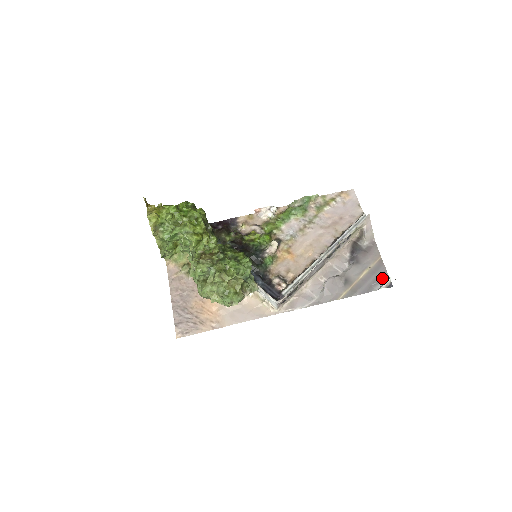
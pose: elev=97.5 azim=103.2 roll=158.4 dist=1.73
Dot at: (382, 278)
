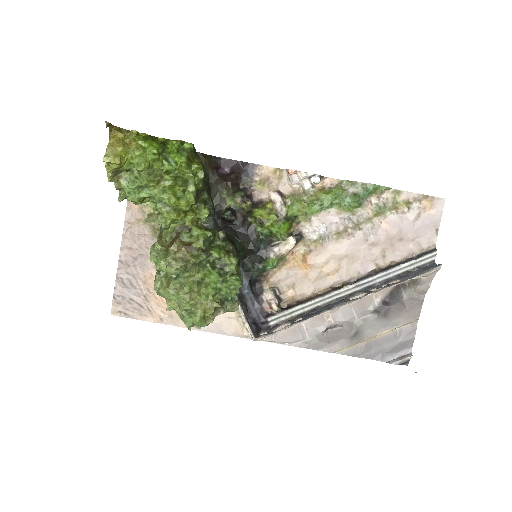
Dot at: (402, 349)
